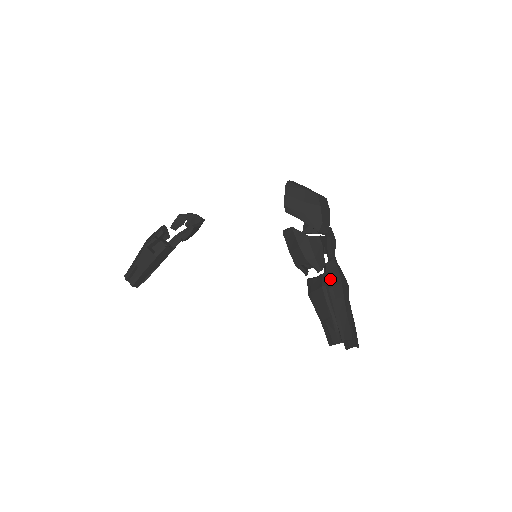
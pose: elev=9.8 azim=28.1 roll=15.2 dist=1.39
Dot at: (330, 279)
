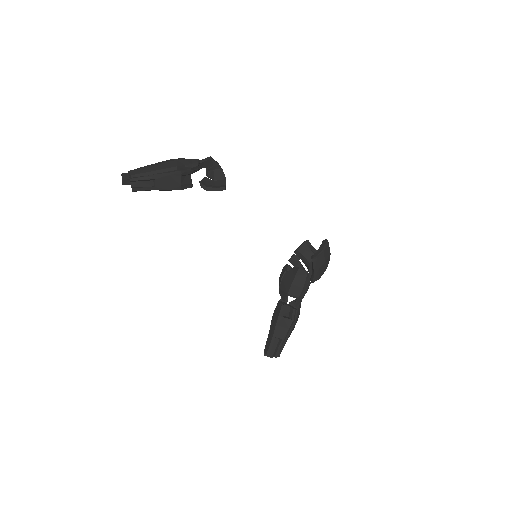
Dot at: (296, 315)
